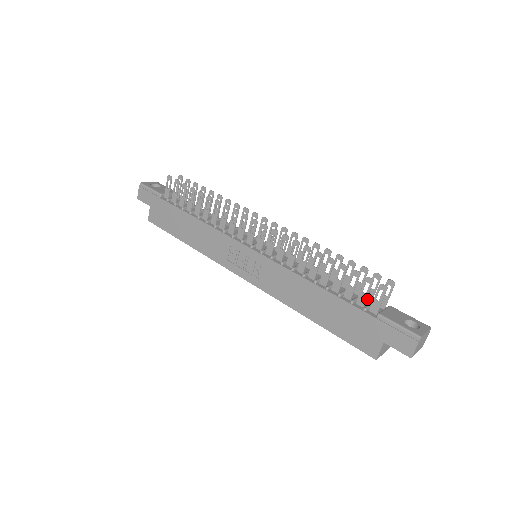
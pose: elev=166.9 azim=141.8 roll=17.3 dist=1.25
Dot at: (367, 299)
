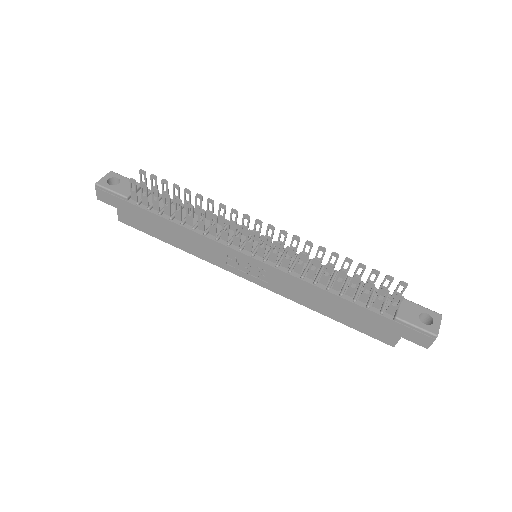
Dot at: occluded
